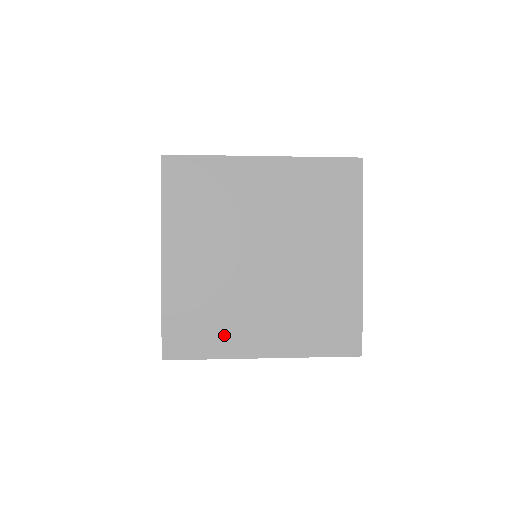
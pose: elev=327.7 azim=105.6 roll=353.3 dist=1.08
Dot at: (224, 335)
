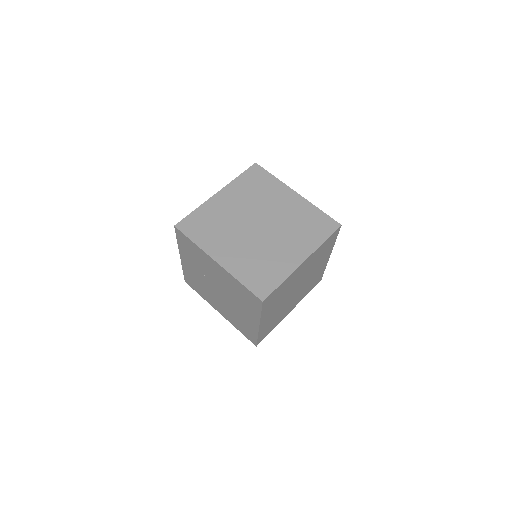
Dot at: (278, 320)
